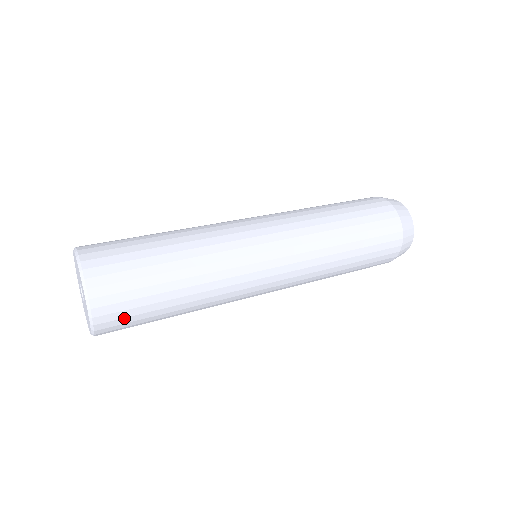
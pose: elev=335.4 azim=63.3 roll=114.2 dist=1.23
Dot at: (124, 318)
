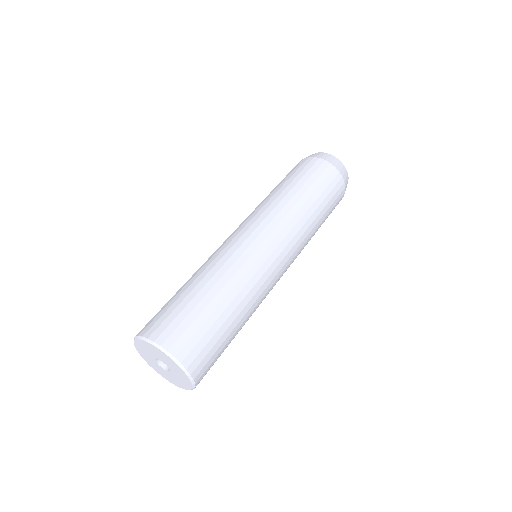
Dot at: (209, 360)
